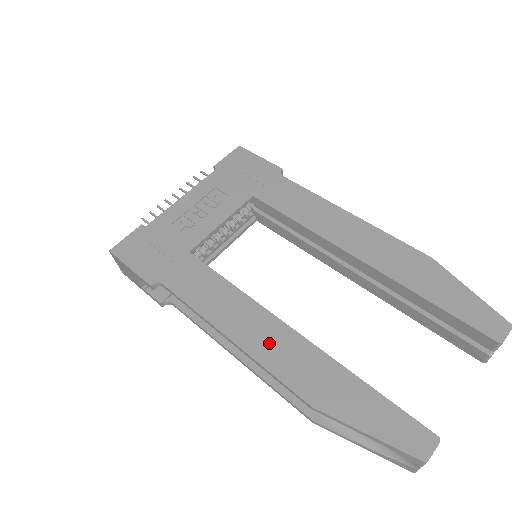
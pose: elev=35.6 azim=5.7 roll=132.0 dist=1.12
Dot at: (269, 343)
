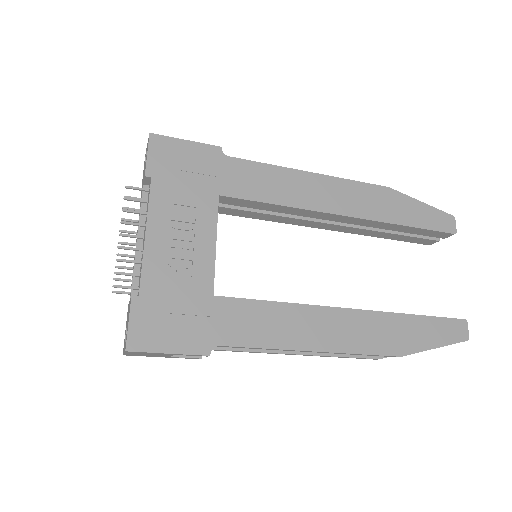
Dot at: (344, 332)
